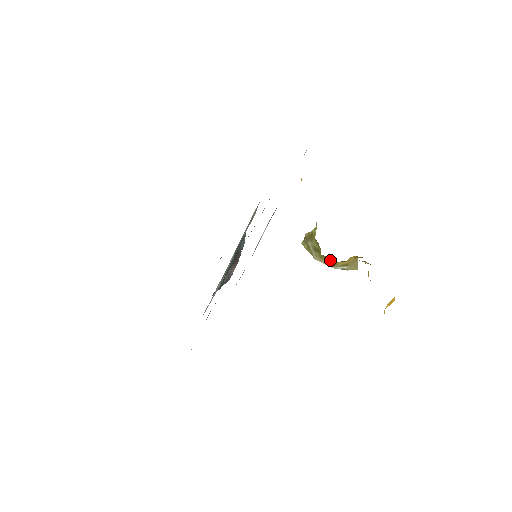
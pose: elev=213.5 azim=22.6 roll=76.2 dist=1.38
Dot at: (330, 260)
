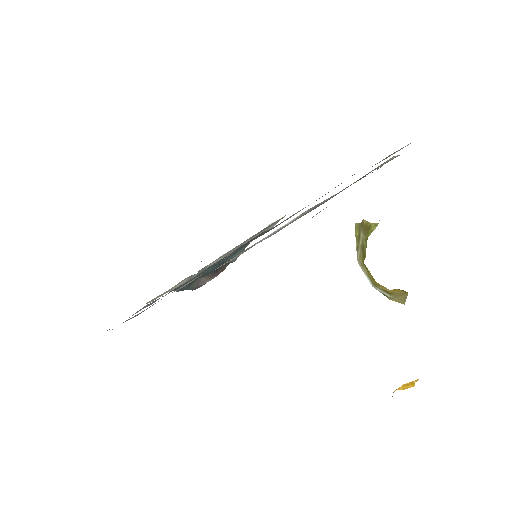
Dot at: (371, 276)
